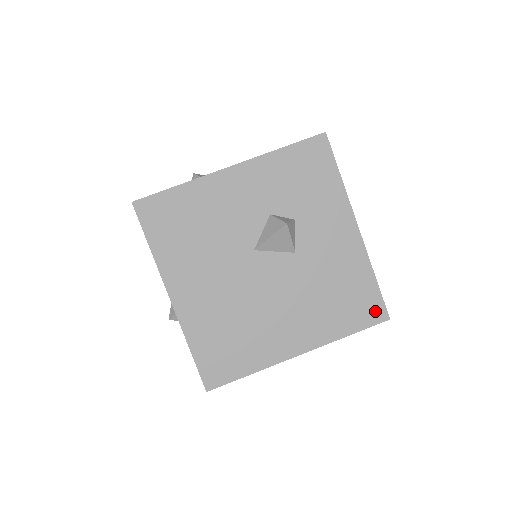
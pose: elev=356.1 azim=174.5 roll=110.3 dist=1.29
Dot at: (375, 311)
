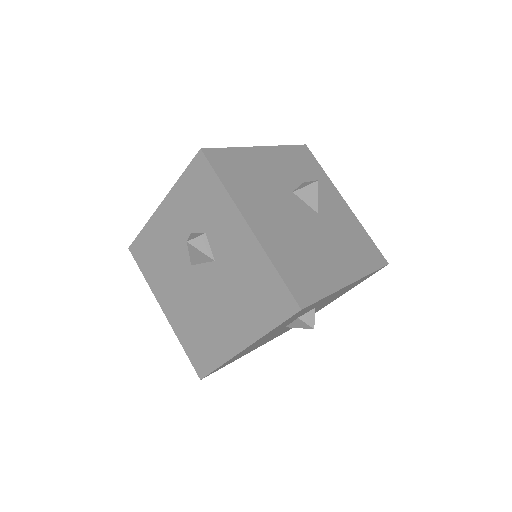
Dot at: (286, 303)
